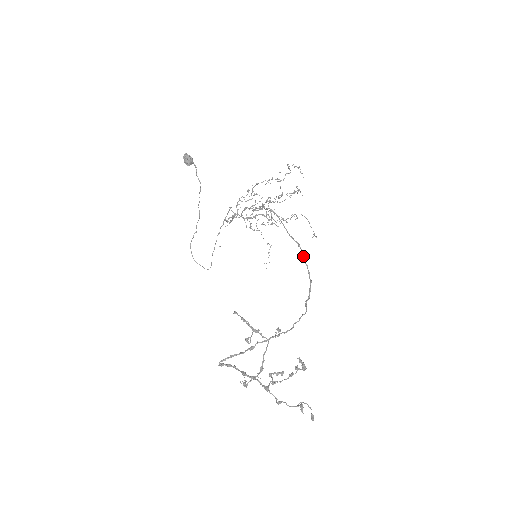
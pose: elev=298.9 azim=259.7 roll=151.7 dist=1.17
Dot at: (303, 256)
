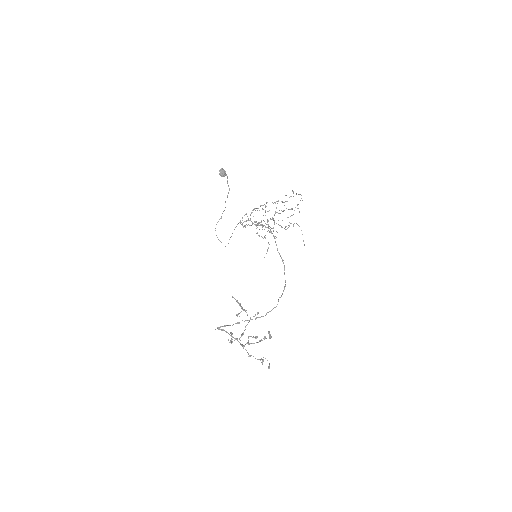
Dot at: (284, 268)
